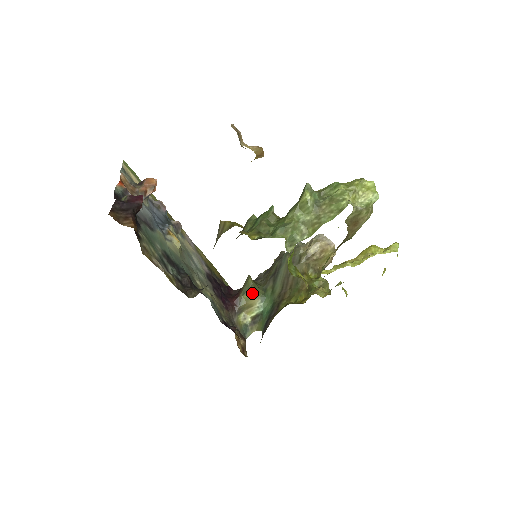
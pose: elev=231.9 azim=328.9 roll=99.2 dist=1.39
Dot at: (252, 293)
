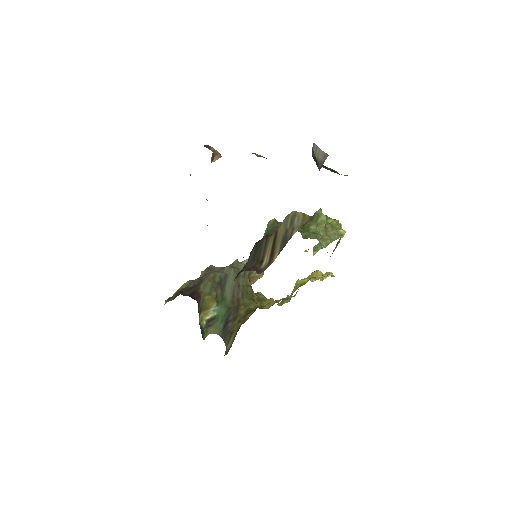
Dot at: (213, 295)
